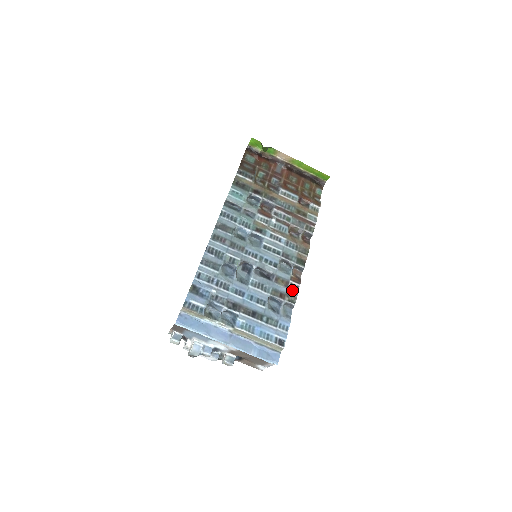
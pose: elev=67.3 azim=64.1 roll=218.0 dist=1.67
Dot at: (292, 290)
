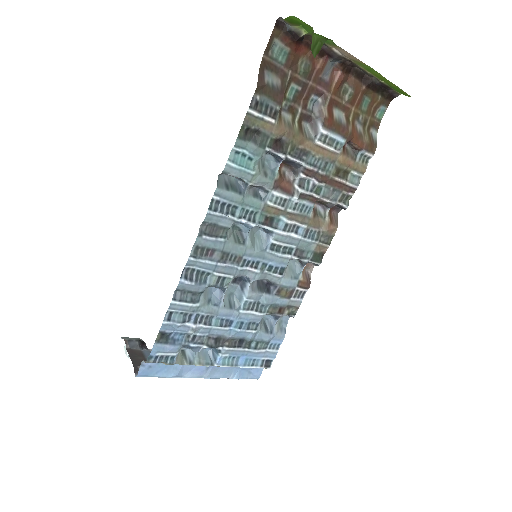
Dot at: (296, 299)
